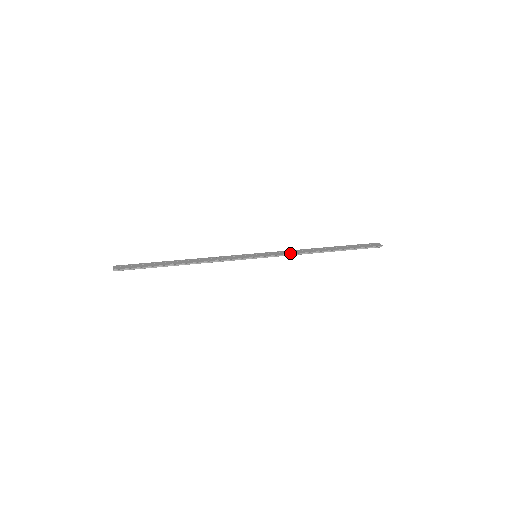
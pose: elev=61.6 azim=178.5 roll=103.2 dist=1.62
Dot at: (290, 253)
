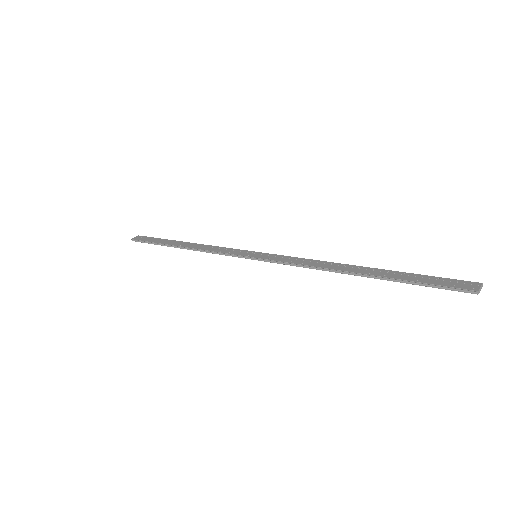
Dot at: (296, 262)
